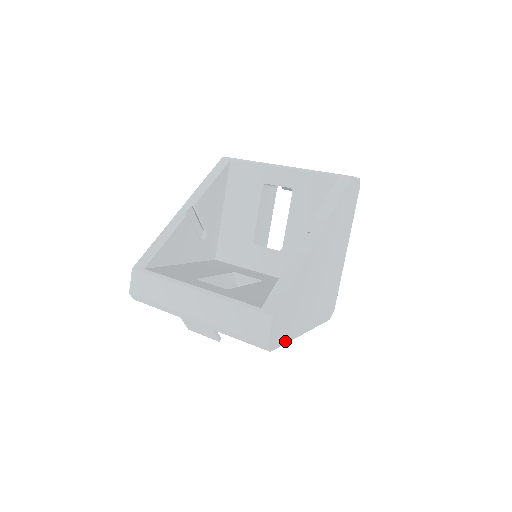
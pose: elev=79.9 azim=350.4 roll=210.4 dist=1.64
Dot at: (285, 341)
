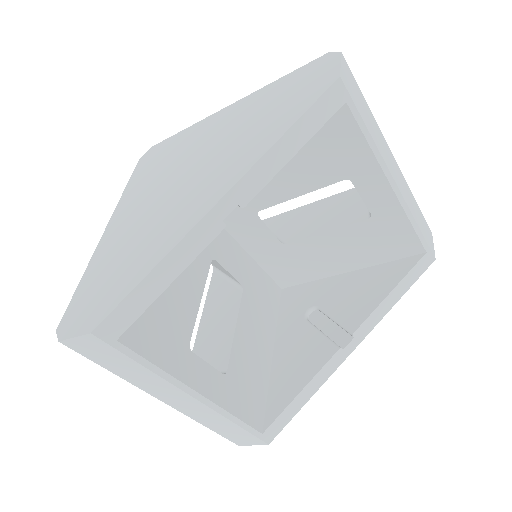
Dot at: occluded
